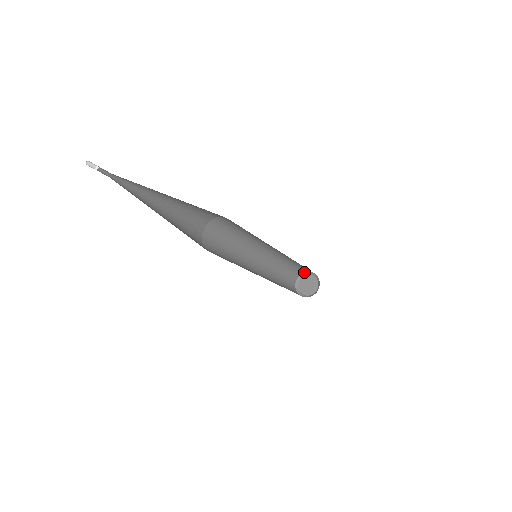
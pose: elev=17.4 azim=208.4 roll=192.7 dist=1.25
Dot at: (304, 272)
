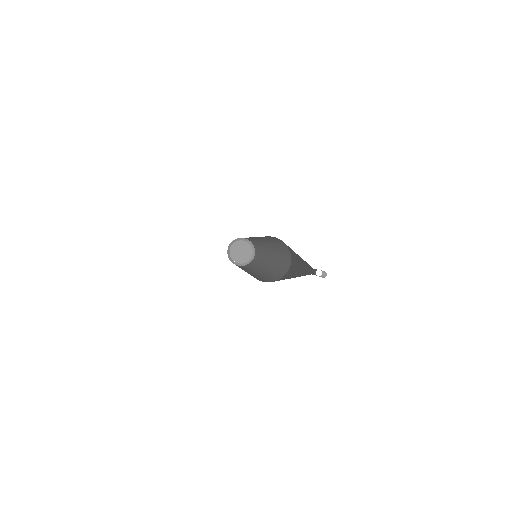
Dot at: (240, 238)
